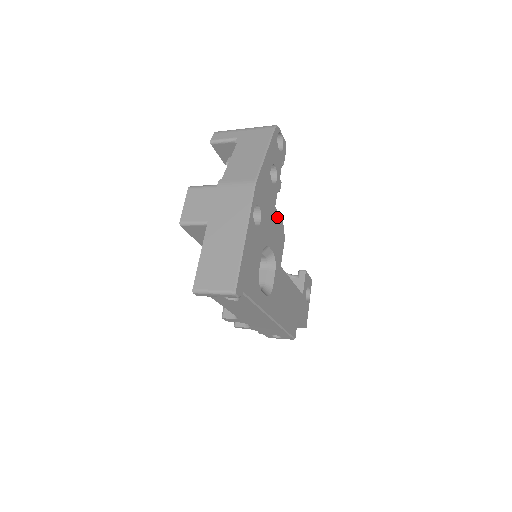
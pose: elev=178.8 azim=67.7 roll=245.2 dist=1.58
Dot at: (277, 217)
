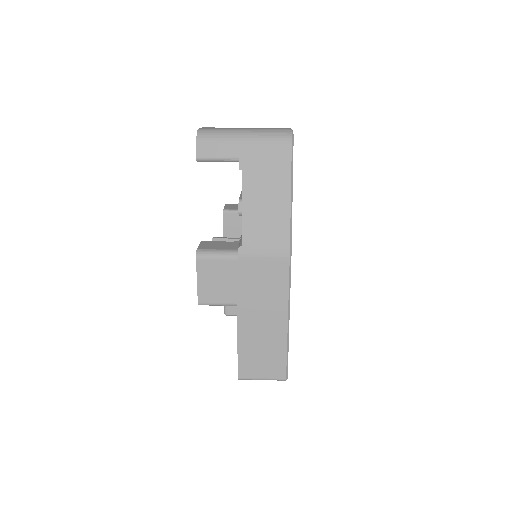
Dot at: occluded
